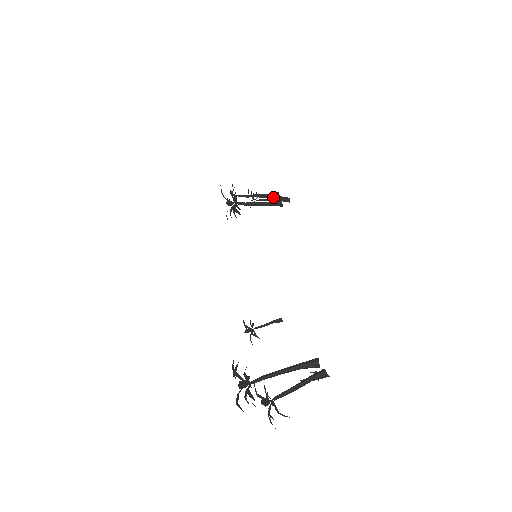
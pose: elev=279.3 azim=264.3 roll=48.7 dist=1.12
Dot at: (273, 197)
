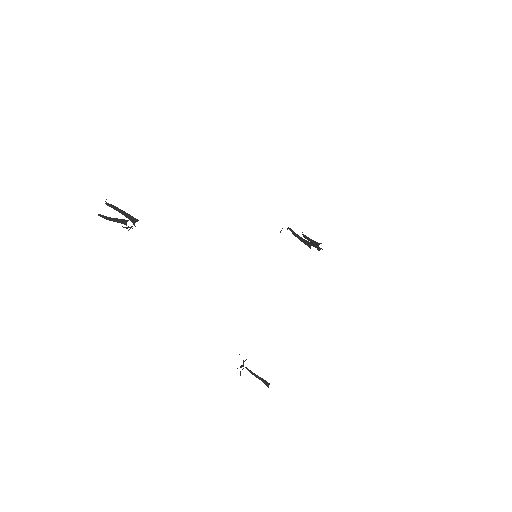
Dot at: occluded
